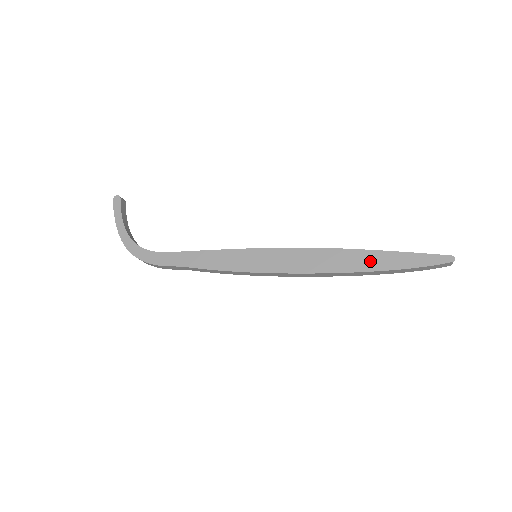
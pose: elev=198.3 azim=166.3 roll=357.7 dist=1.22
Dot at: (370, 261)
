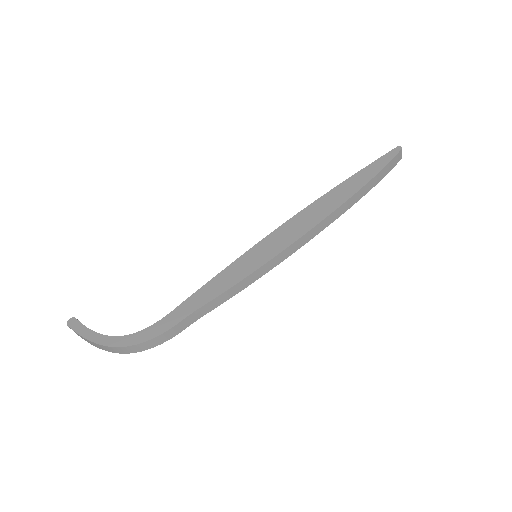
Dot at: (349, 187)
